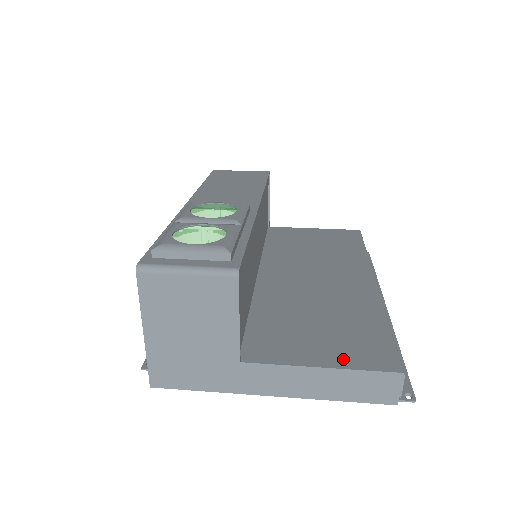
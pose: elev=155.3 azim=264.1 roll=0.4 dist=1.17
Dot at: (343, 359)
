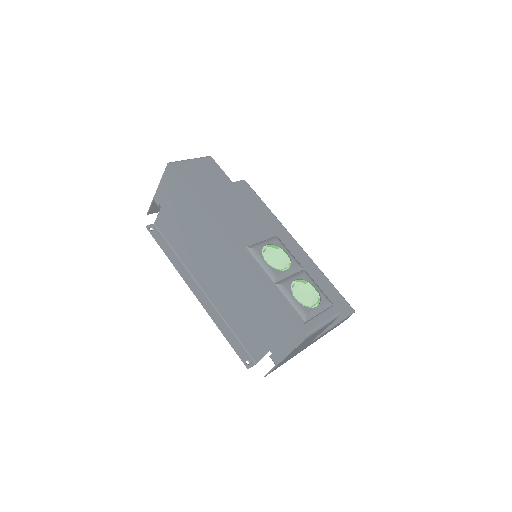
Dot at: occluded
